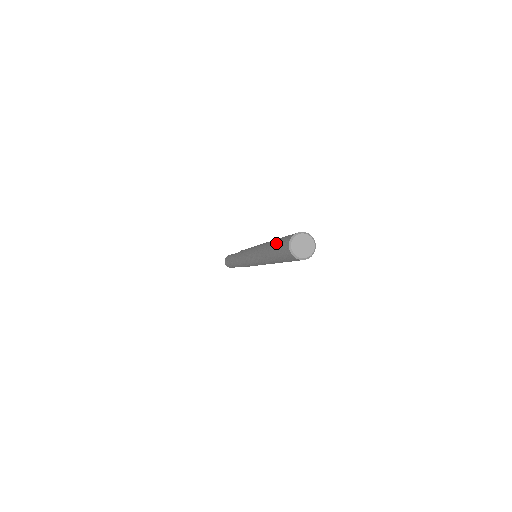
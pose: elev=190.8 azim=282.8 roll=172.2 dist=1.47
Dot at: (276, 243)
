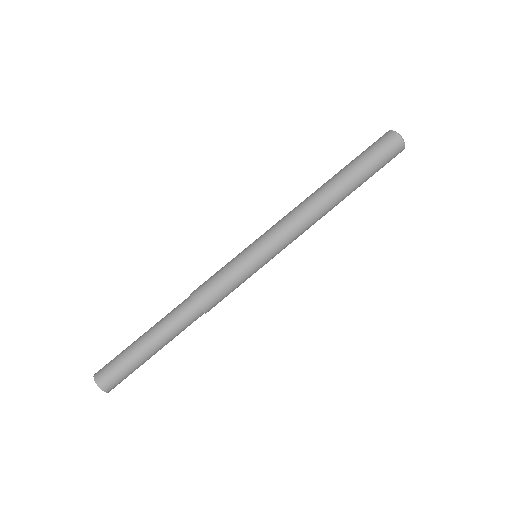
Dot at: occluded
